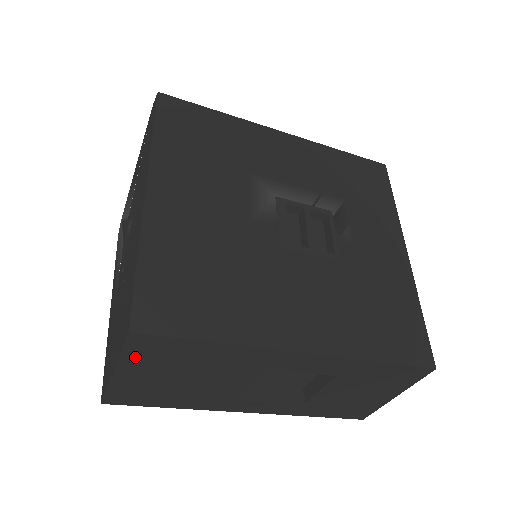
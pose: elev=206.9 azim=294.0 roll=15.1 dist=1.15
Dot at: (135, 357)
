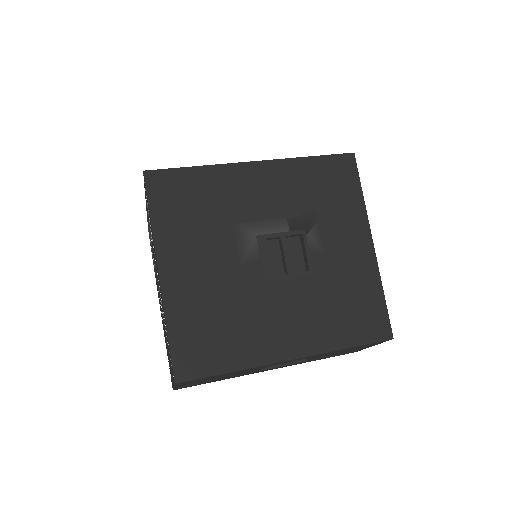
Dot at: occluded
